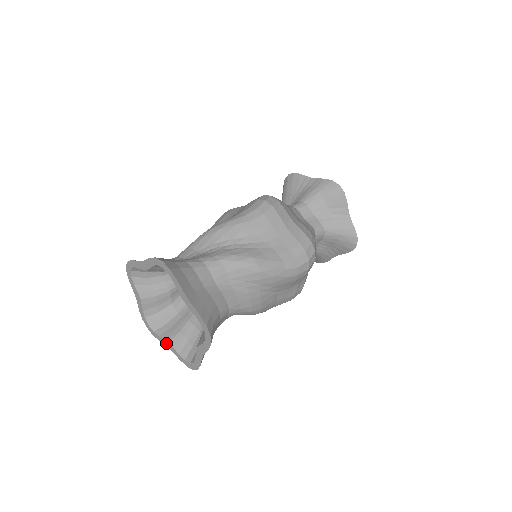
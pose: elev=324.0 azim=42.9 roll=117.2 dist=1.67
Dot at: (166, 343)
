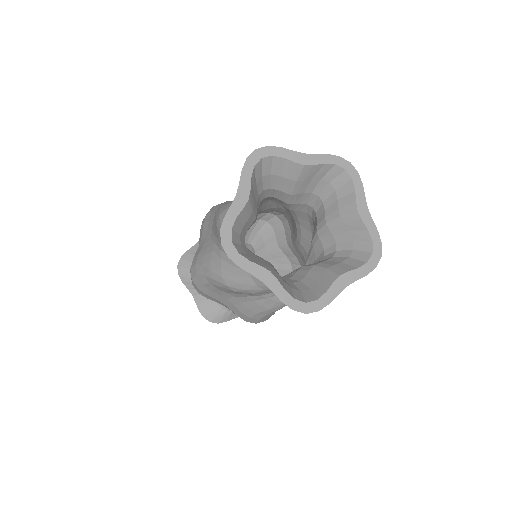
Dot at: (262, 271)
